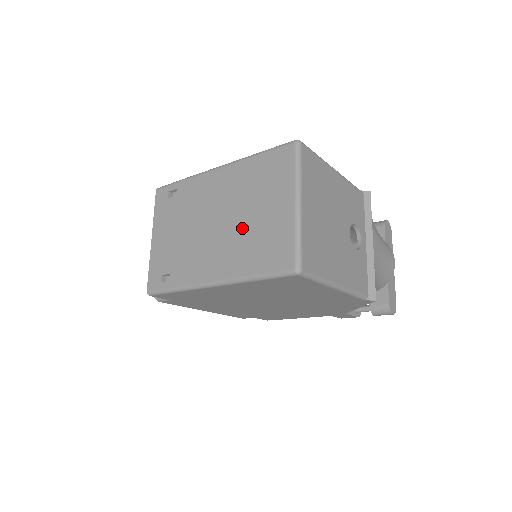
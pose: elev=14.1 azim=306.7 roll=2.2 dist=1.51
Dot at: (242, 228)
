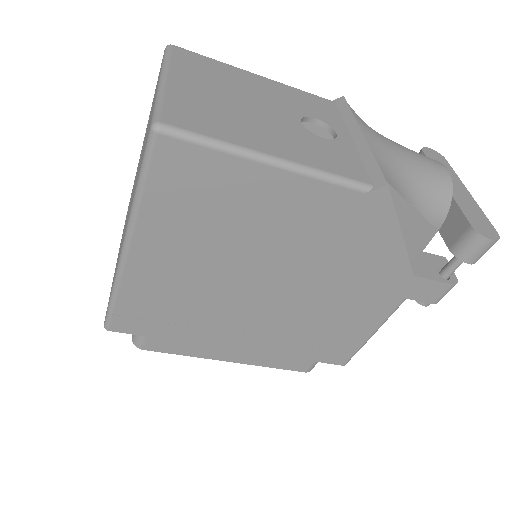
Dot at: (139, 165)
